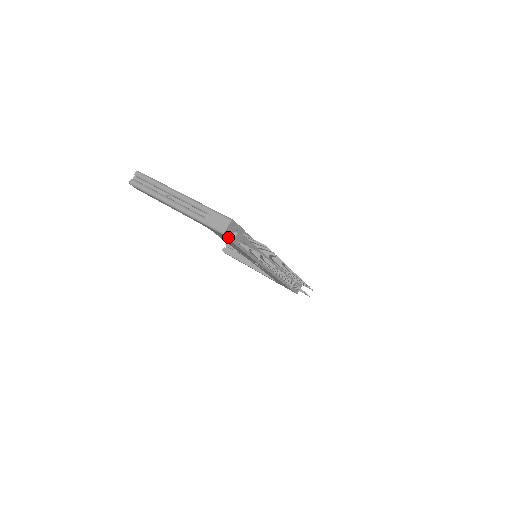
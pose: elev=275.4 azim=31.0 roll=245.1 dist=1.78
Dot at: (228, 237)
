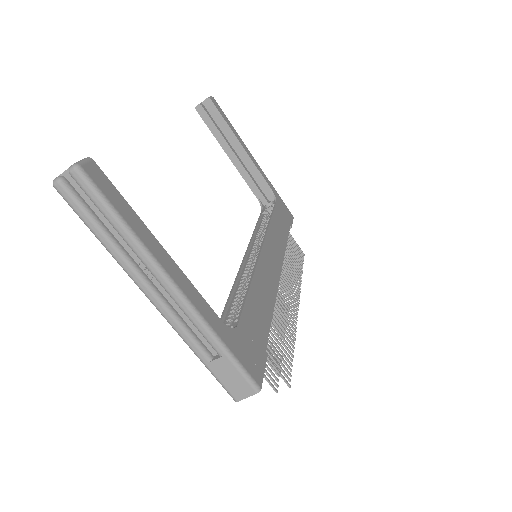
Dot at: occluded
